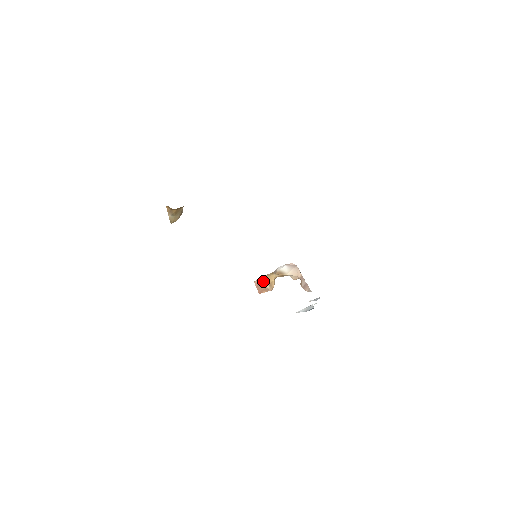
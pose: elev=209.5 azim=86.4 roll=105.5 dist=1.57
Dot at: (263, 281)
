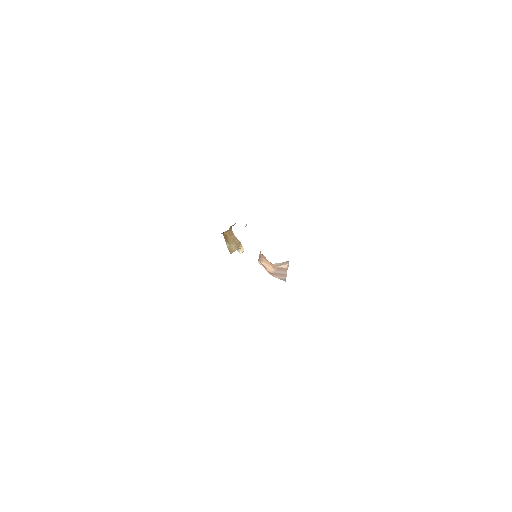
Dot at: occluded
